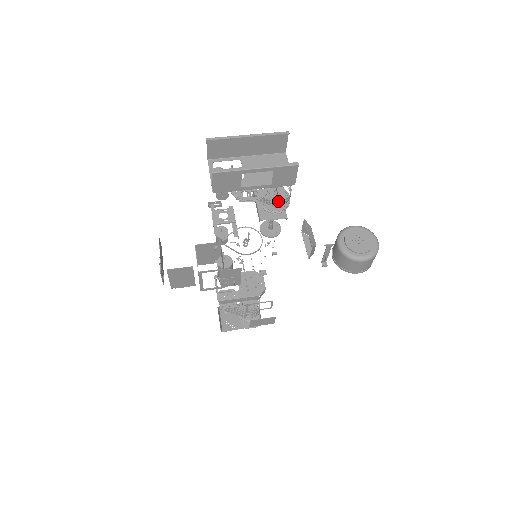
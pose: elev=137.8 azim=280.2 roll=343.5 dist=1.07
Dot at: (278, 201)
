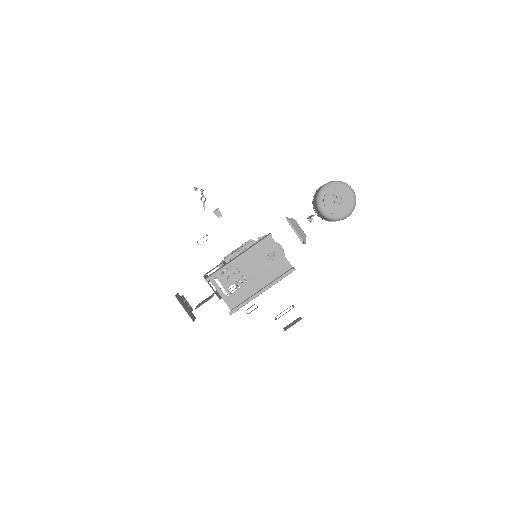
Dot at: occluded
